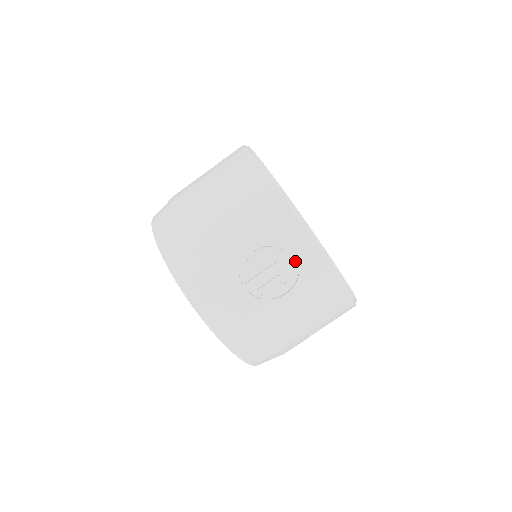
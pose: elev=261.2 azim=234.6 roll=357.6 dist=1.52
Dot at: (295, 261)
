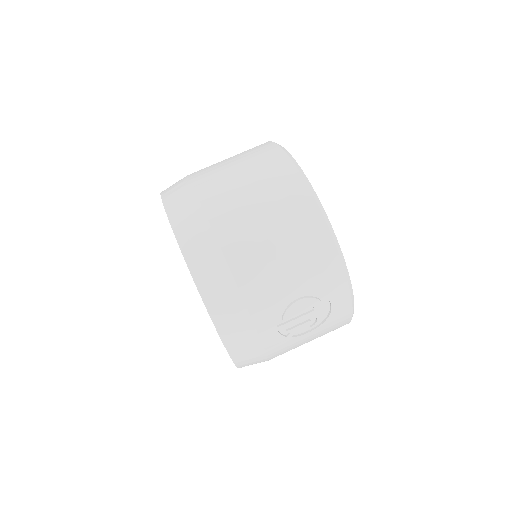
Dot at: (328, 309)
